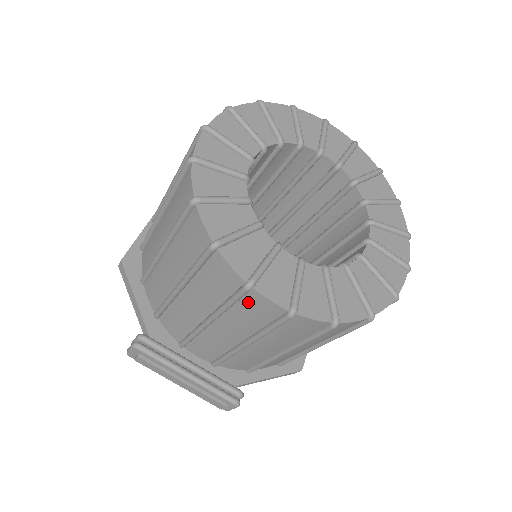
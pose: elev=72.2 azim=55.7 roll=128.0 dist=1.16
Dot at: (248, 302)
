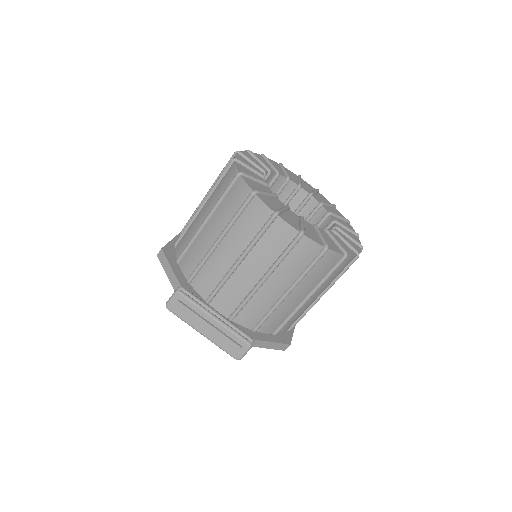
Dot at: (273, 230)
